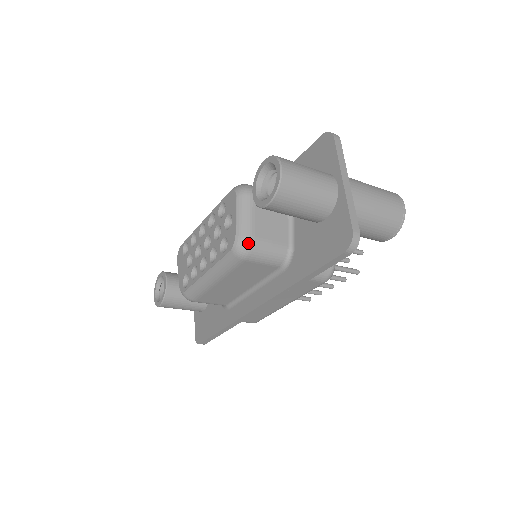
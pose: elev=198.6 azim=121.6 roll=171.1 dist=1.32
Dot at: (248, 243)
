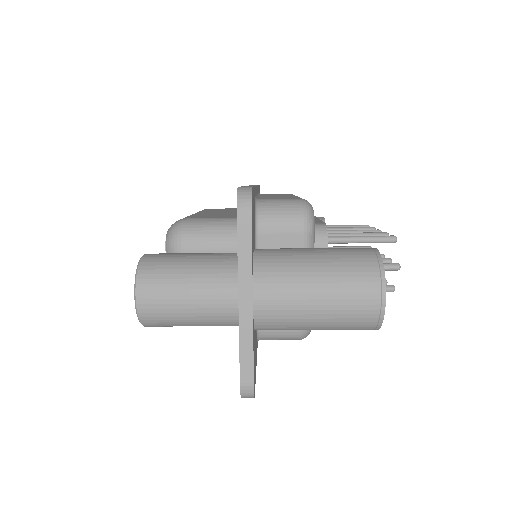
Dot at: occluded
